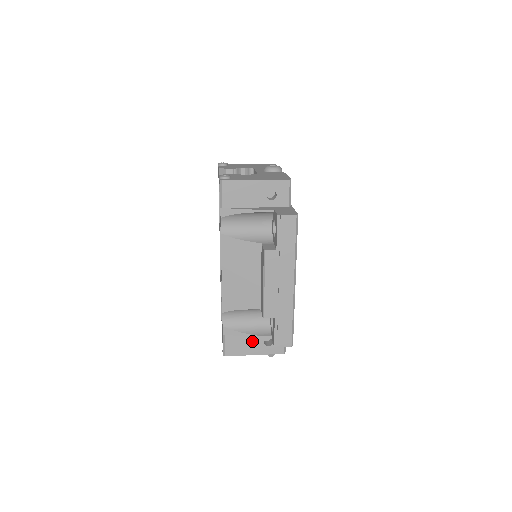
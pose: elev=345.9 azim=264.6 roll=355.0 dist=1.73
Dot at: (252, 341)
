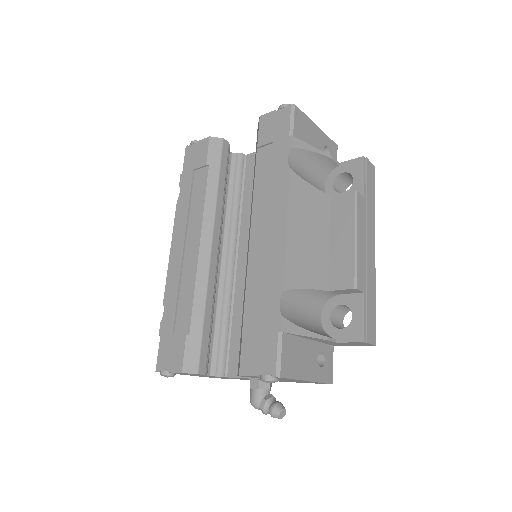
Dot at: (307, 353)
